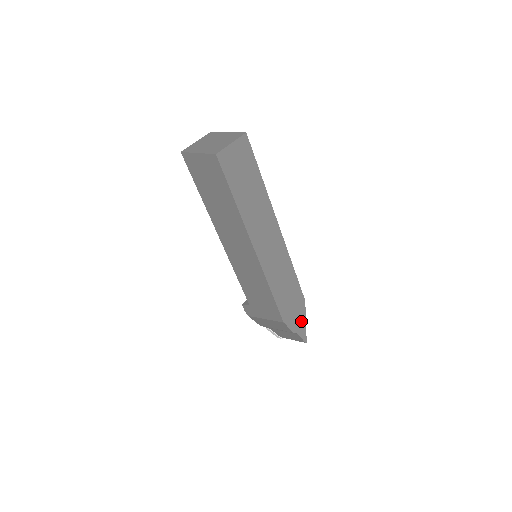
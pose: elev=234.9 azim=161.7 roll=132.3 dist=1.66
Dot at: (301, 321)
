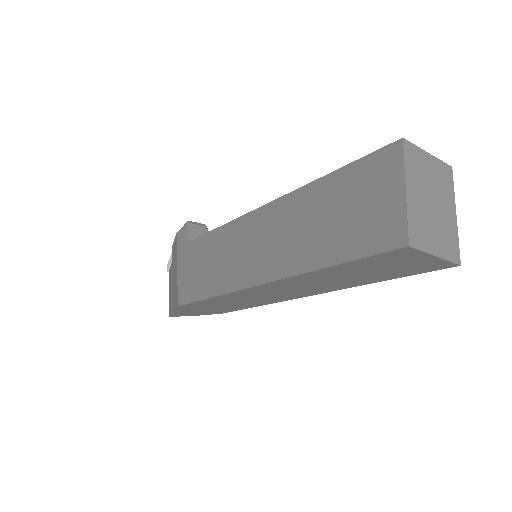
Dot at: (192, 313)
